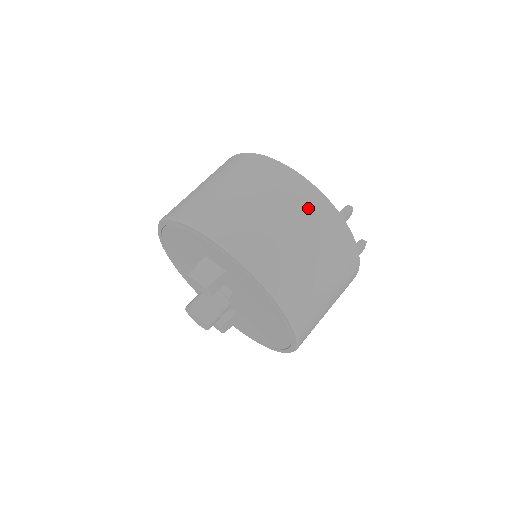
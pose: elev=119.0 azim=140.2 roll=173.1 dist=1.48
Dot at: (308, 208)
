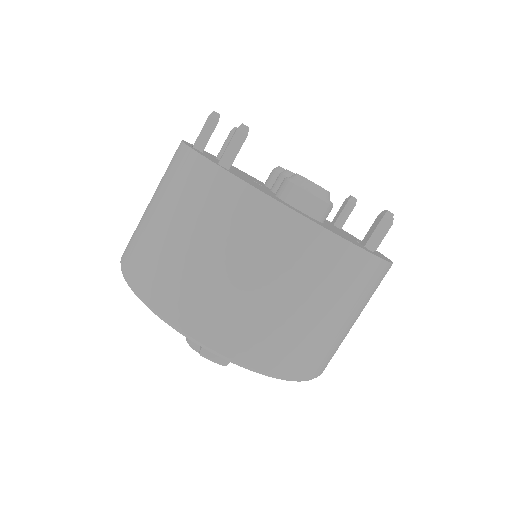
Dot at: (352, 281)
